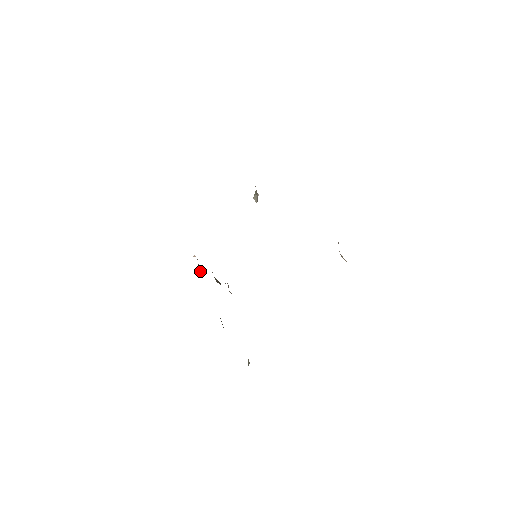
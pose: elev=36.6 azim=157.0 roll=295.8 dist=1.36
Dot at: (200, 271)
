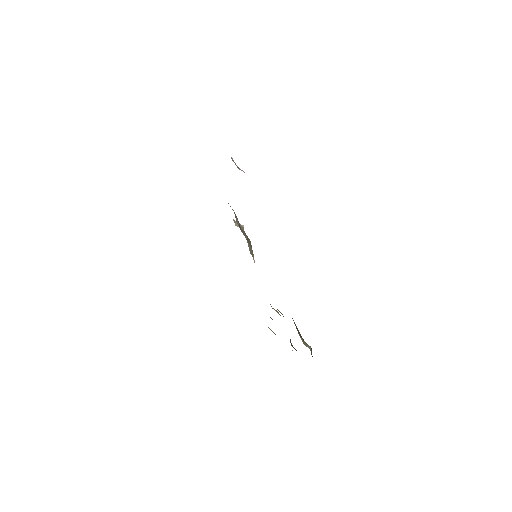
Dot at: occluded
